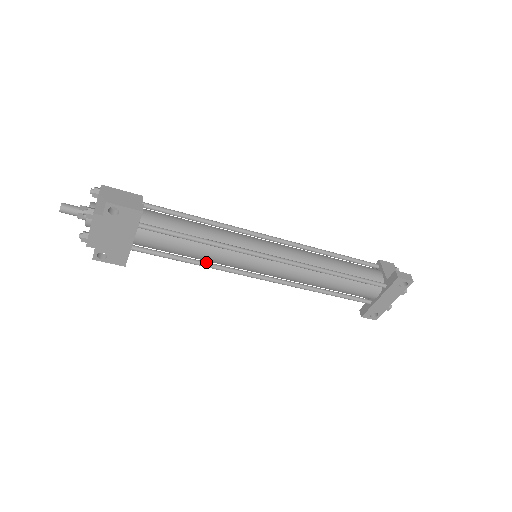
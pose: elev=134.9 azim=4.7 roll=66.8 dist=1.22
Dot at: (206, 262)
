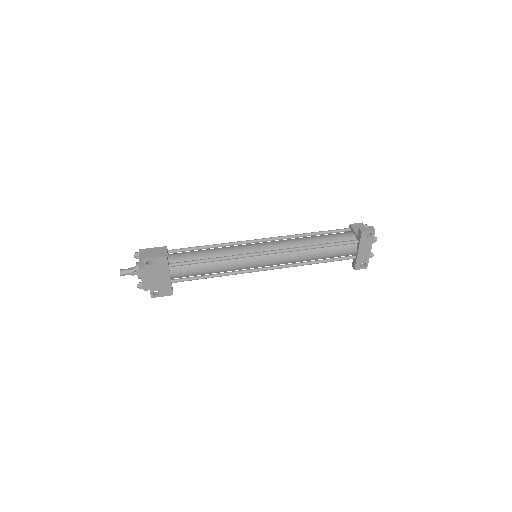
Dot at: (223, 273)
